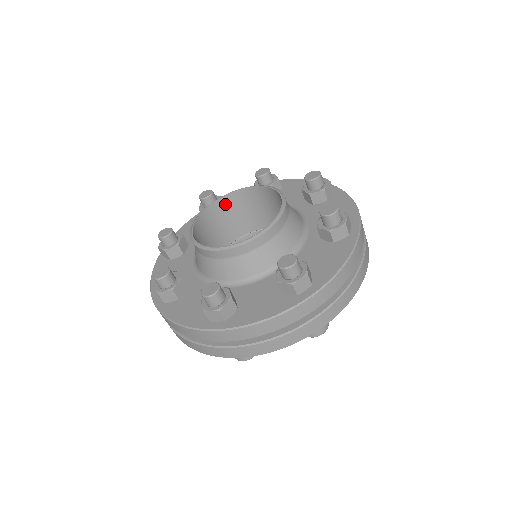
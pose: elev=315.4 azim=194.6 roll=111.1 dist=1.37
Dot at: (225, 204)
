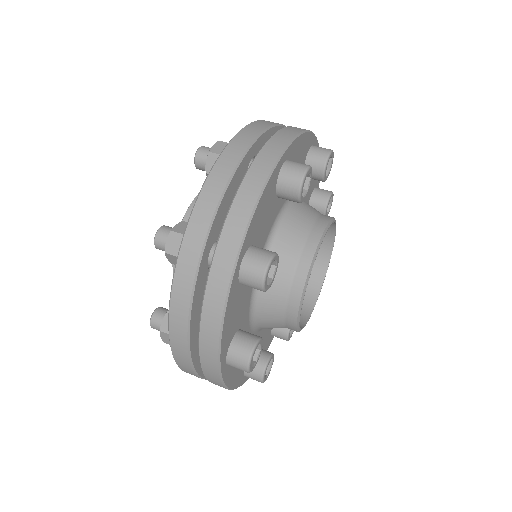
Dot at: occluded
